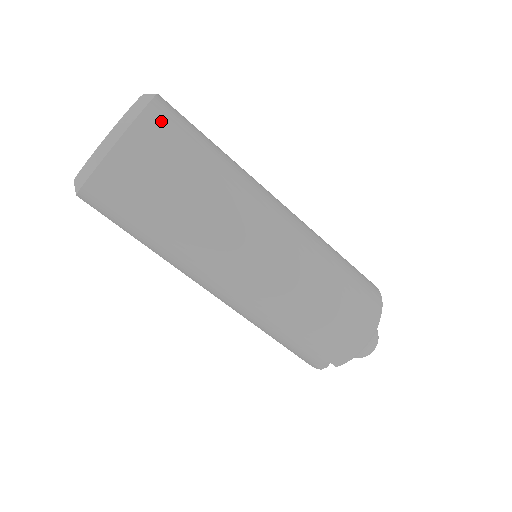
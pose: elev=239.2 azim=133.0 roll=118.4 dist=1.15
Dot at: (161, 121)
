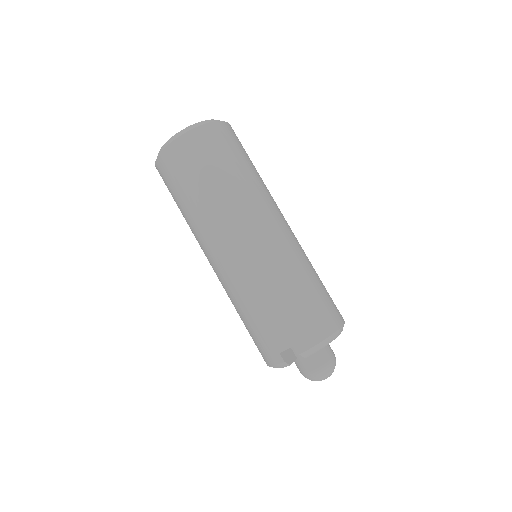
Dot at: (232, 132)
